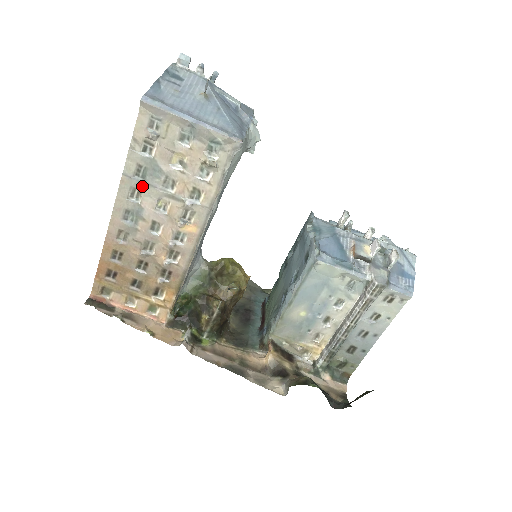
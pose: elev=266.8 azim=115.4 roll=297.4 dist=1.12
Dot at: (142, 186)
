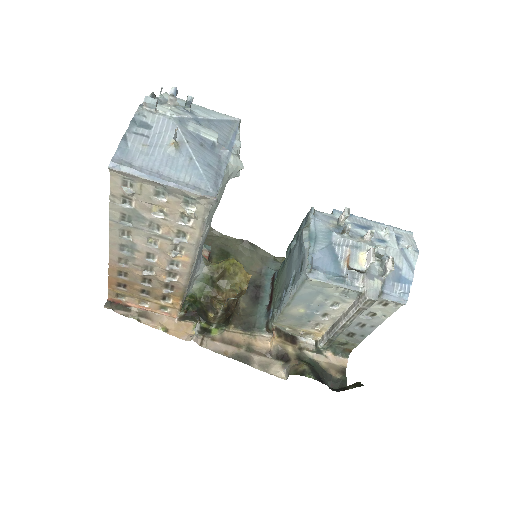
Dot at: (130, 229)
